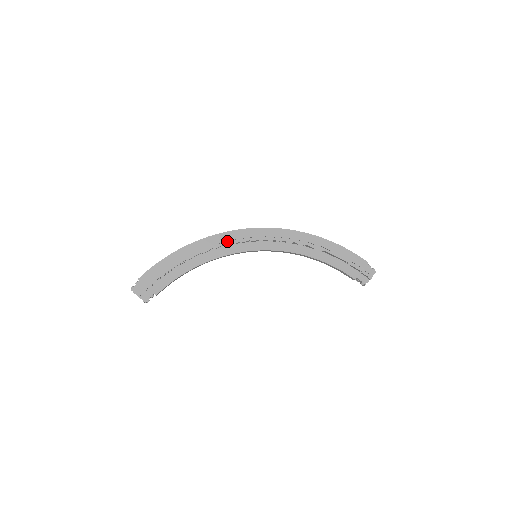
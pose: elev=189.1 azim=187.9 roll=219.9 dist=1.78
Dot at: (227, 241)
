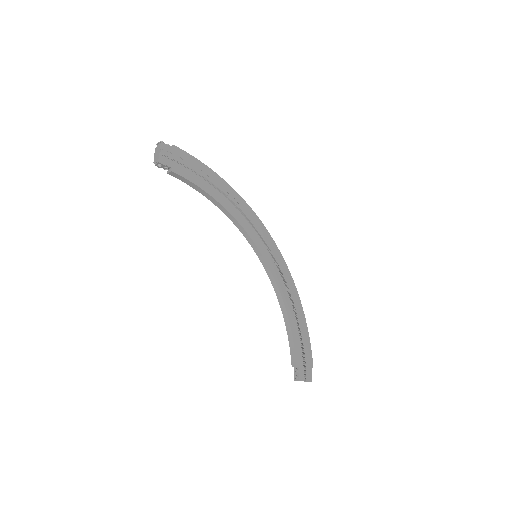
Dot at: (252, 219)
